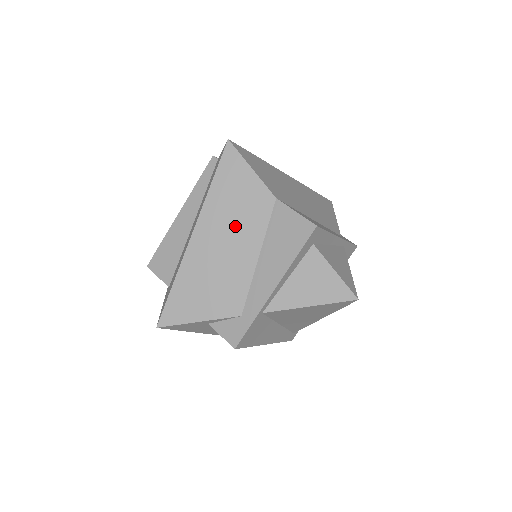
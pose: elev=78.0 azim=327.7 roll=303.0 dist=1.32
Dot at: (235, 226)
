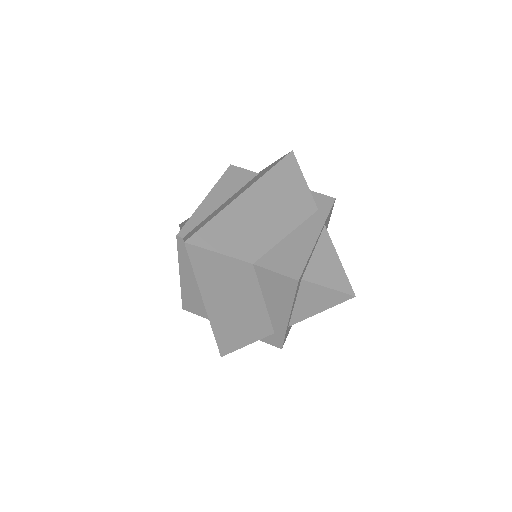
Dot at: (233, 291)
